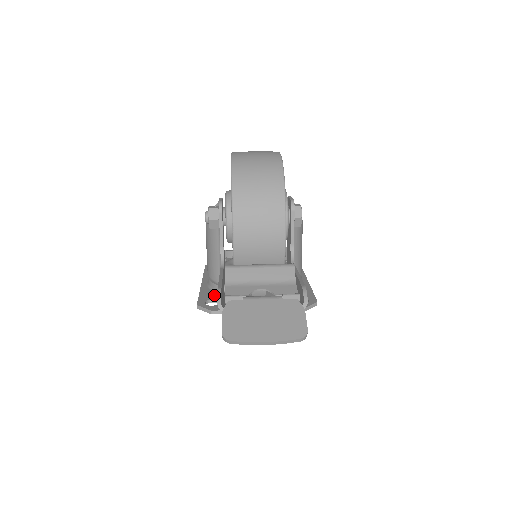
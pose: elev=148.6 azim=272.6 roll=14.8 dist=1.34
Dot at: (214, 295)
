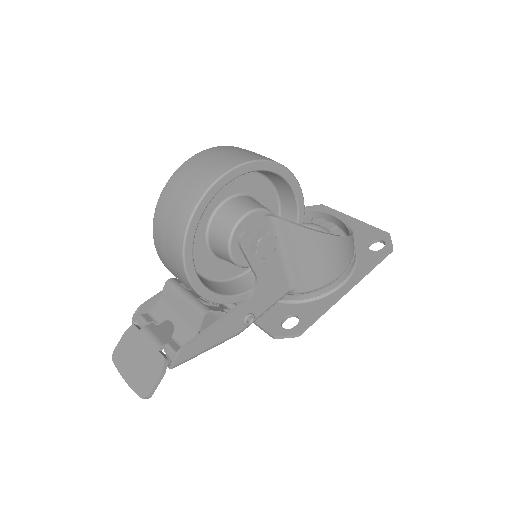
Dot at: occluded
